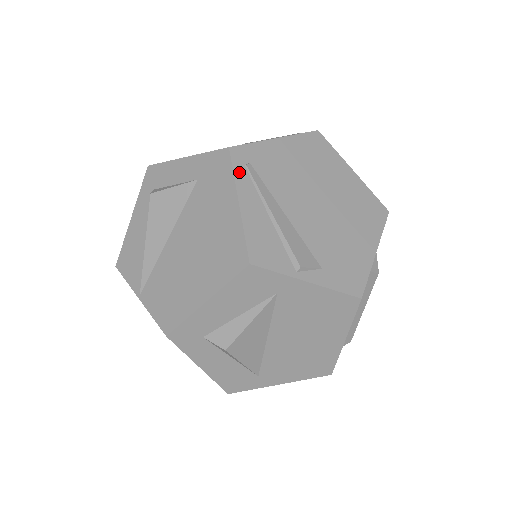
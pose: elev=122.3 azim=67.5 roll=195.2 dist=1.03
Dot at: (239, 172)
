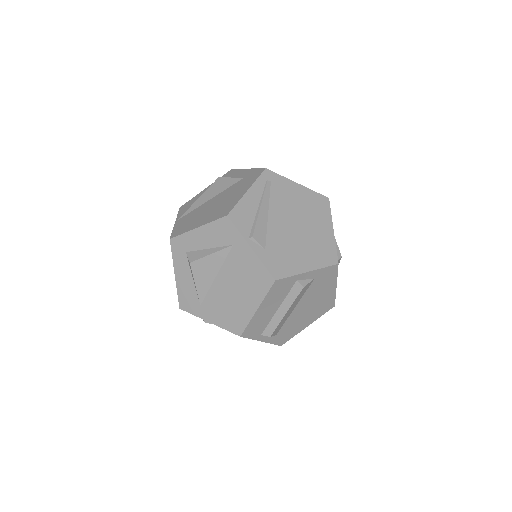
Dot at: (261, 180)
